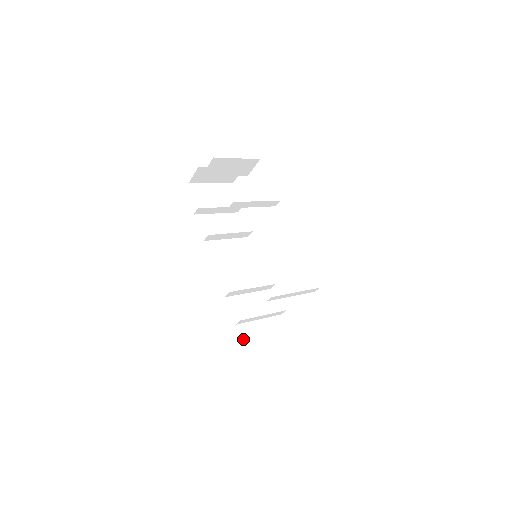
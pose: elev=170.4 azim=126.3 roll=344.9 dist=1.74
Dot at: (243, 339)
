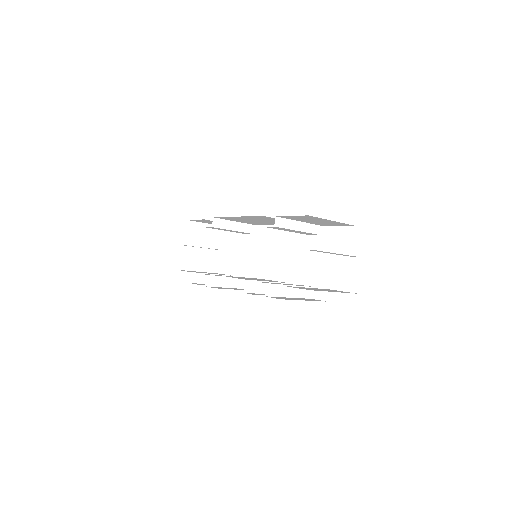
Dot at: occluded
